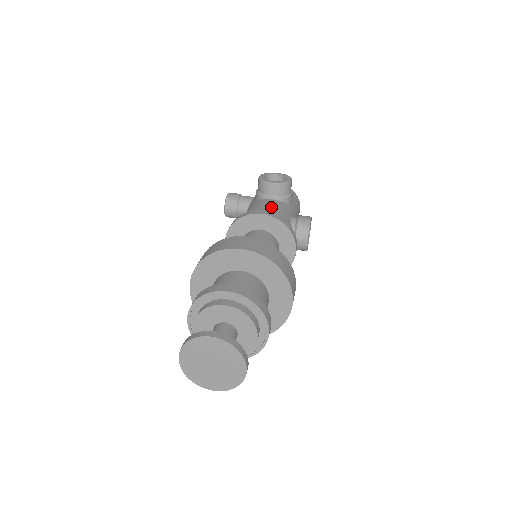
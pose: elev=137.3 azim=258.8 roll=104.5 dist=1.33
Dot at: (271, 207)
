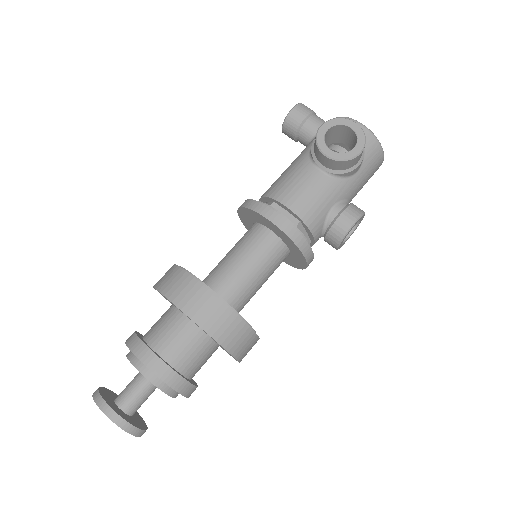
Dot at: (306, 193)
